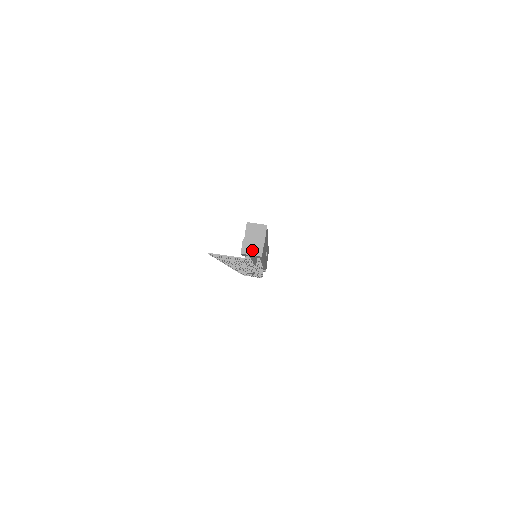
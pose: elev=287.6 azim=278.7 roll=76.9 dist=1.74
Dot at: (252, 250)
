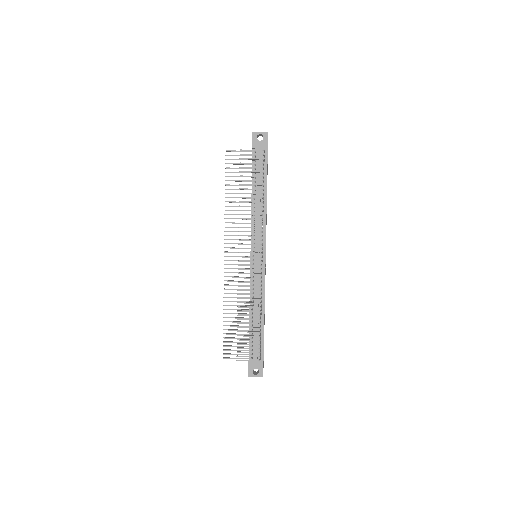
Dot at: (260, 133)
